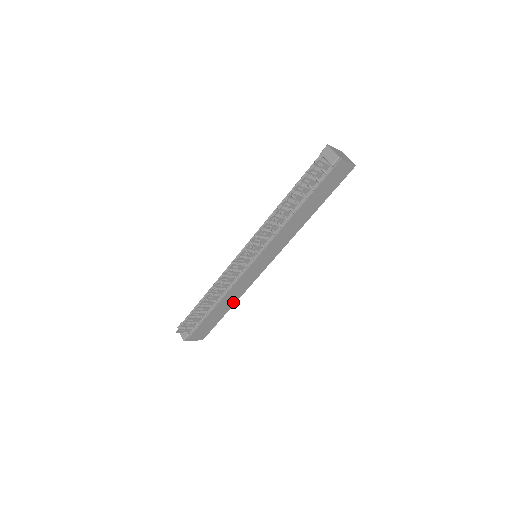
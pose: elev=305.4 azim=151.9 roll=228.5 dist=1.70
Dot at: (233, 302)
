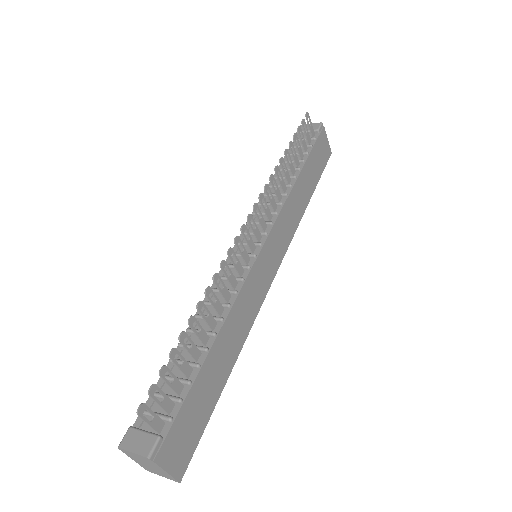
Dot at: (234, 353)
